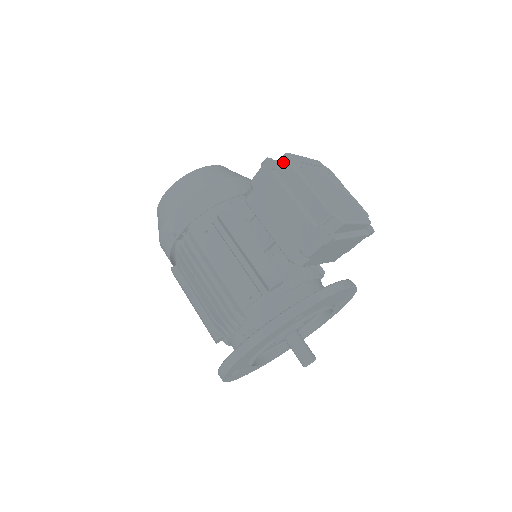
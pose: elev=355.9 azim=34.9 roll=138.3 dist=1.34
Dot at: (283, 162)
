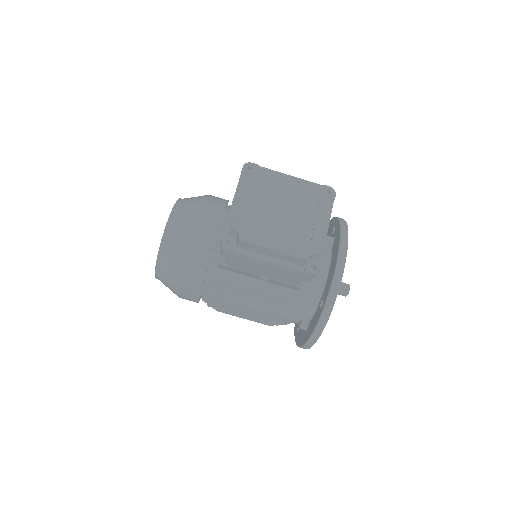
Dot at: (238, 242)
